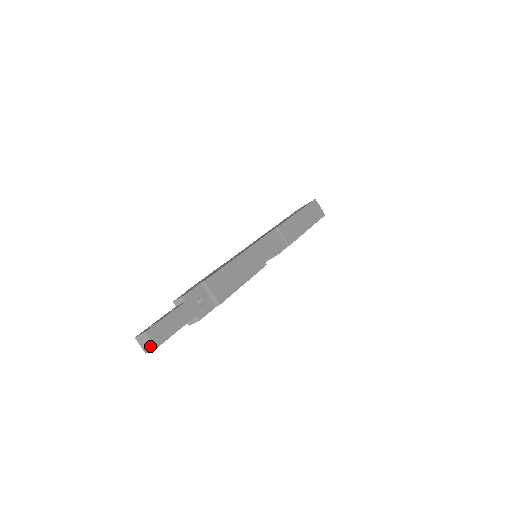
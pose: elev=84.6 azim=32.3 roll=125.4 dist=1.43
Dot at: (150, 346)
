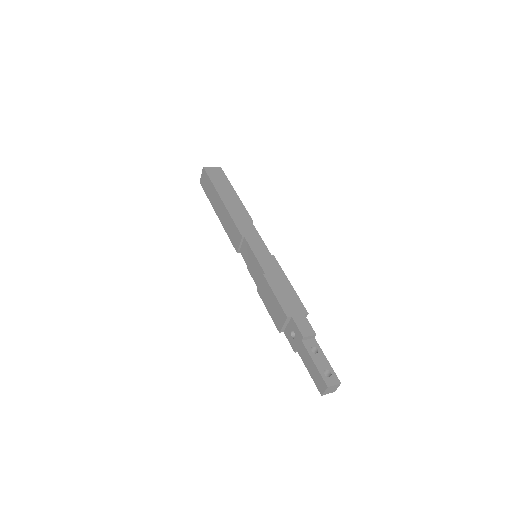
Dot at: (332, 391)
